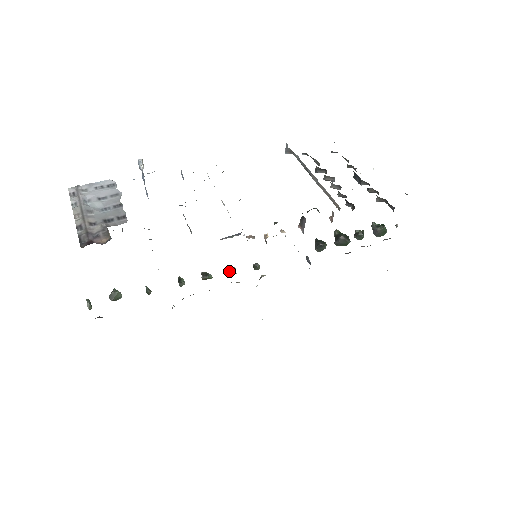
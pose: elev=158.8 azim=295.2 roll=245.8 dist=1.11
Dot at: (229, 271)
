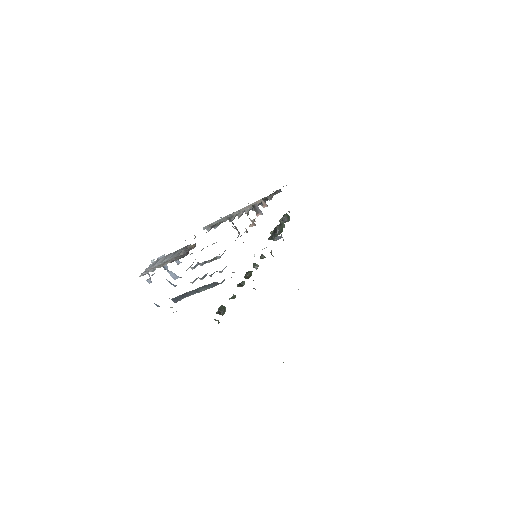
Dot at: (255, 266)
